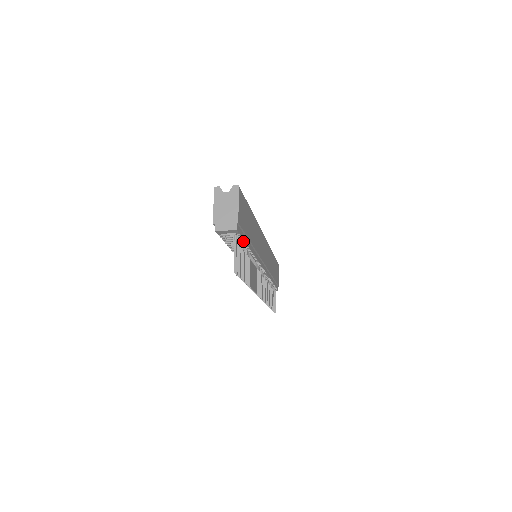
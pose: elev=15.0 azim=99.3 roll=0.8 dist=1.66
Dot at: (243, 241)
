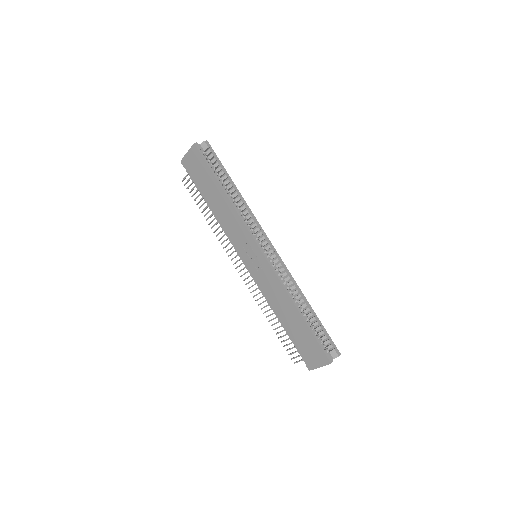
Dot at: occluded
